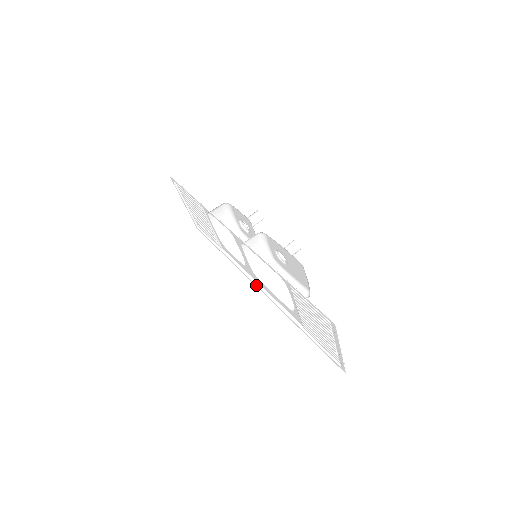
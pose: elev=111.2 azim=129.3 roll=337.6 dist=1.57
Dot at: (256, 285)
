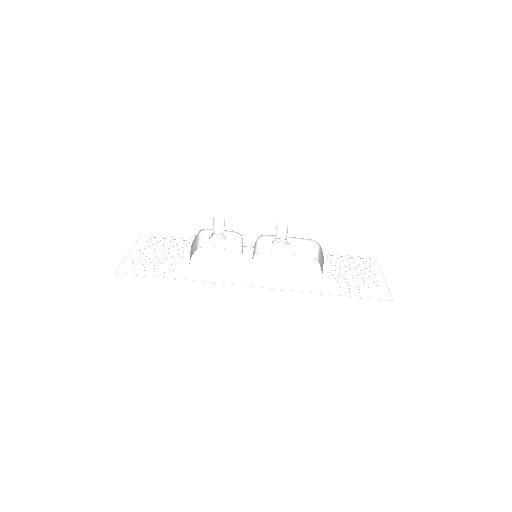
Dot at: occluded
